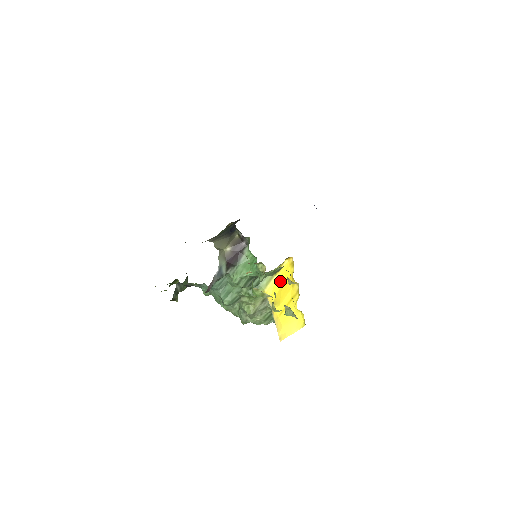
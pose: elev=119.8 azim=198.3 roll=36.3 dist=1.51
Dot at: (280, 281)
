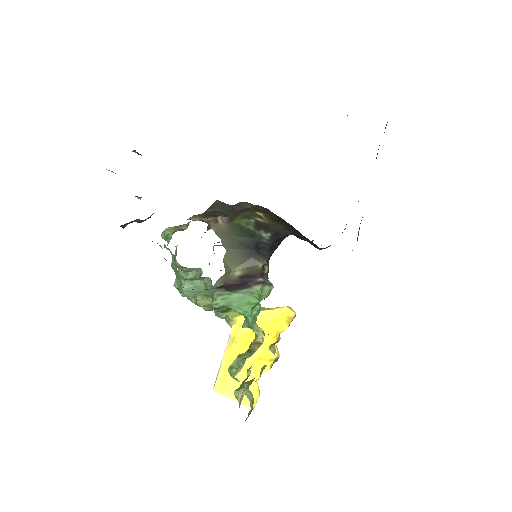
Dot at: (261, 321)
